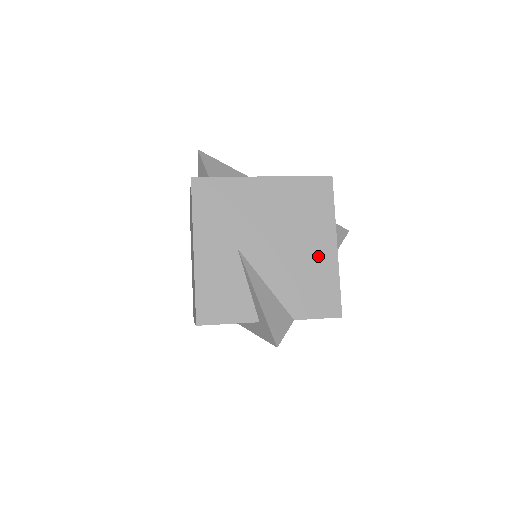
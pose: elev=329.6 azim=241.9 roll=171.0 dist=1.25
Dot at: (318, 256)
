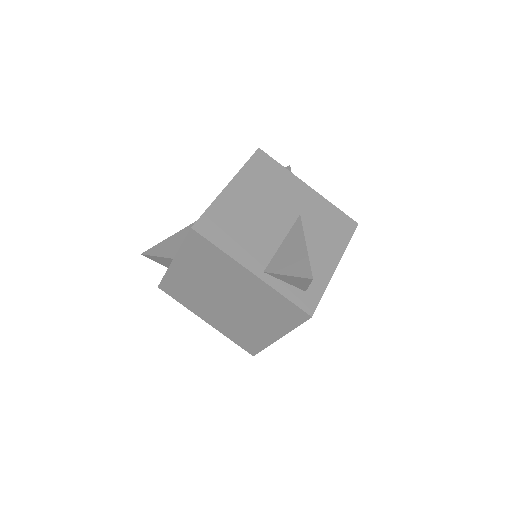
Dot at: occluded
